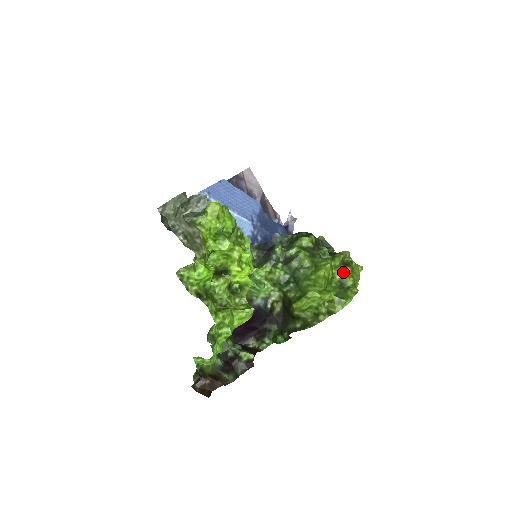
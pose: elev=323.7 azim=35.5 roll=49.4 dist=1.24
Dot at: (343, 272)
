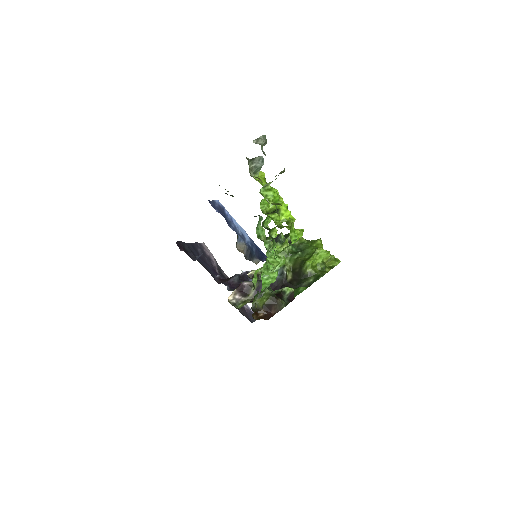
Dot at: occluded
